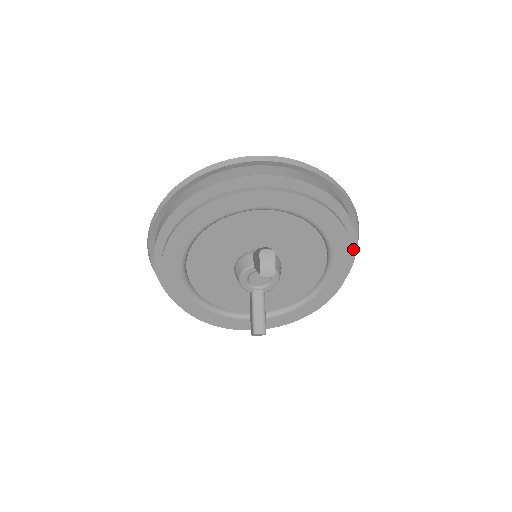
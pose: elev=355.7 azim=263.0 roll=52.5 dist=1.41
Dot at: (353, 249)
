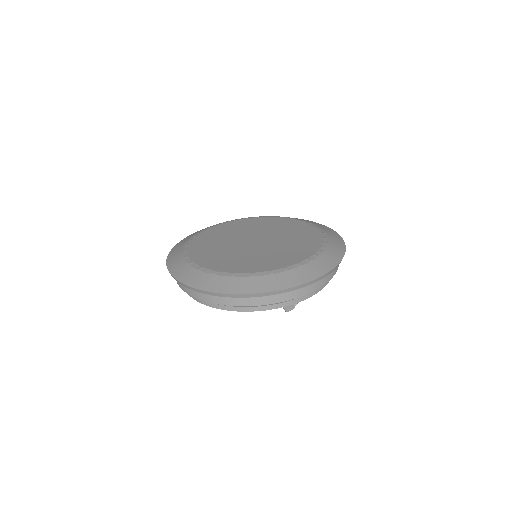
Dot at: occluded
